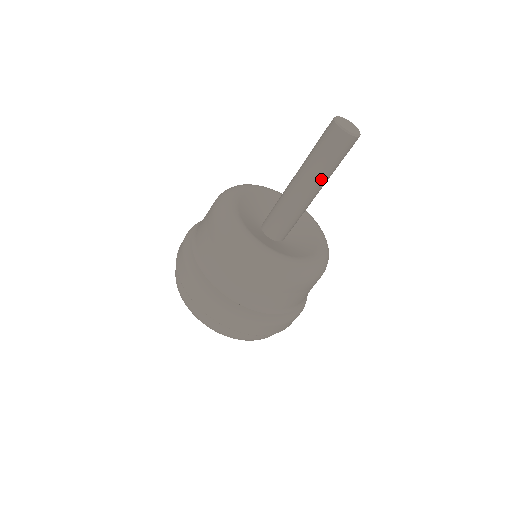
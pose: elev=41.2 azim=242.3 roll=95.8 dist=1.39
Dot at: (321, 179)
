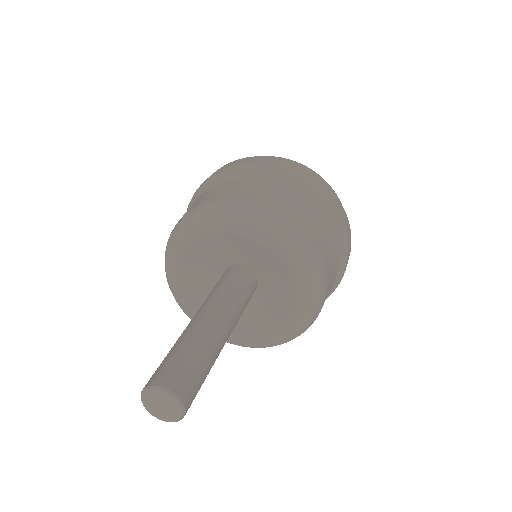
Dot at: occluded
